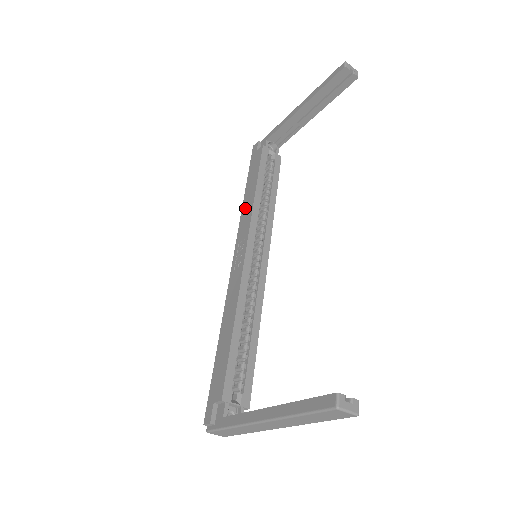
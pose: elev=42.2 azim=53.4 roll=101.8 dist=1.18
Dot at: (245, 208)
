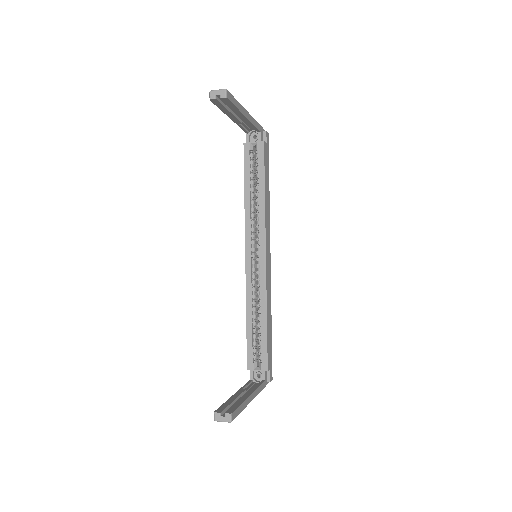
Dot at: occluded
